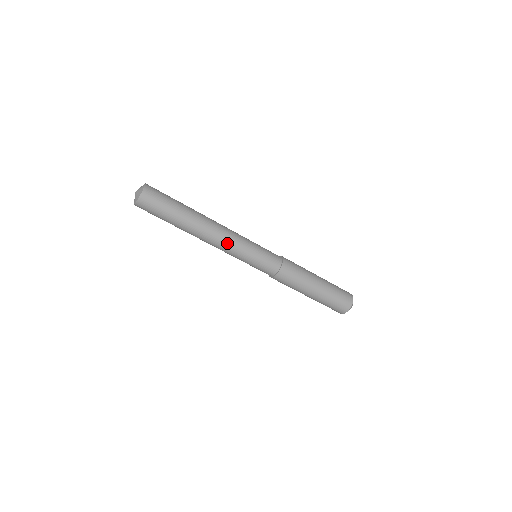
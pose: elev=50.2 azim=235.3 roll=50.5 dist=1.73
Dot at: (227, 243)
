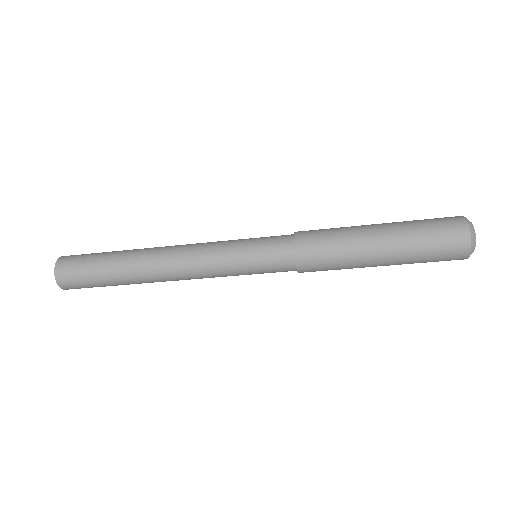
Dot at: (194, 269)
